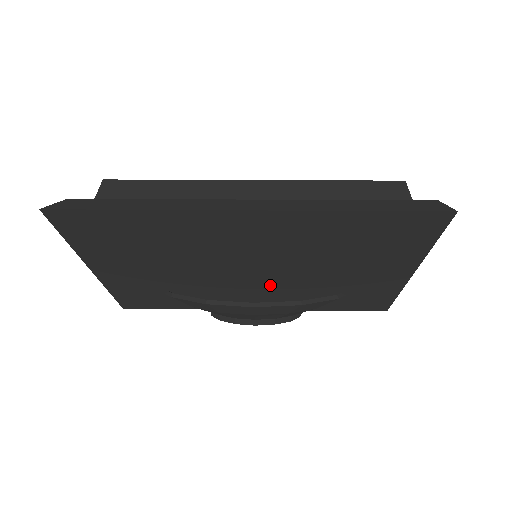
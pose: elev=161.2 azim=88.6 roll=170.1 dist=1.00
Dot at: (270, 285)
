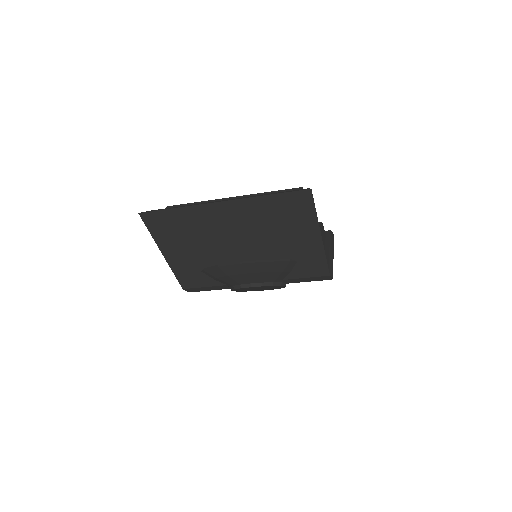
Dot at: (252, 257)
